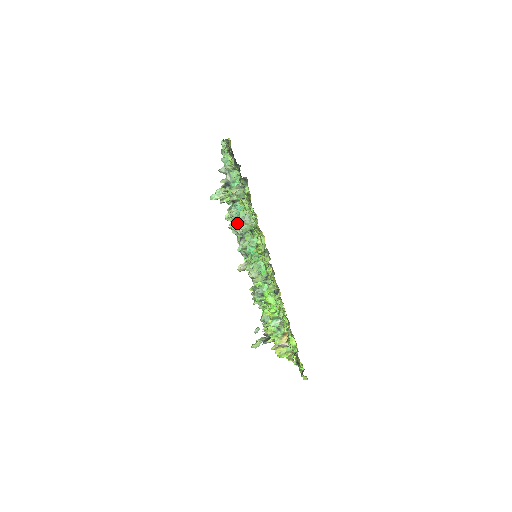
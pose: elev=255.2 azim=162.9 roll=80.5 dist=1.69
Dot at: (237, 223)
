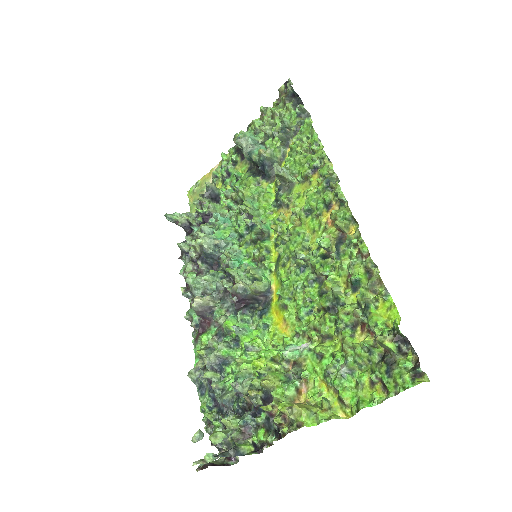
Dot at: (212, 236)
